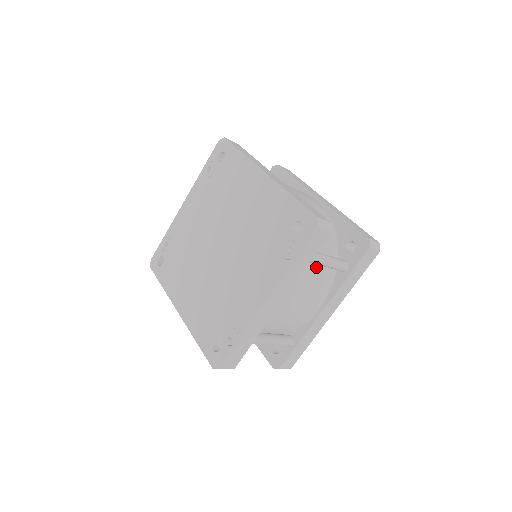
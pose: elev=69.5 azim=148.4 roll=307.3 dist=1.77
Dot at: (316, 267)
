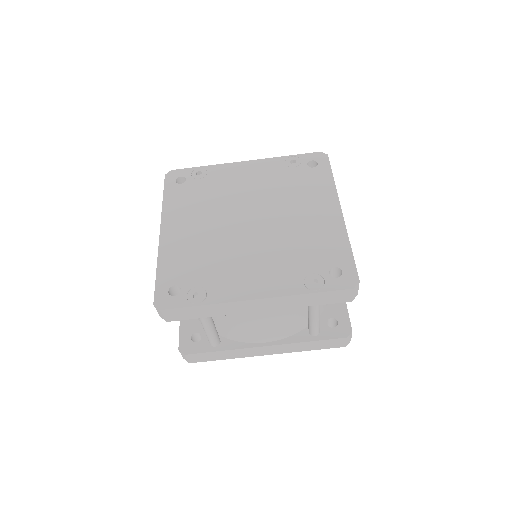
Dot at: (302, 312)
